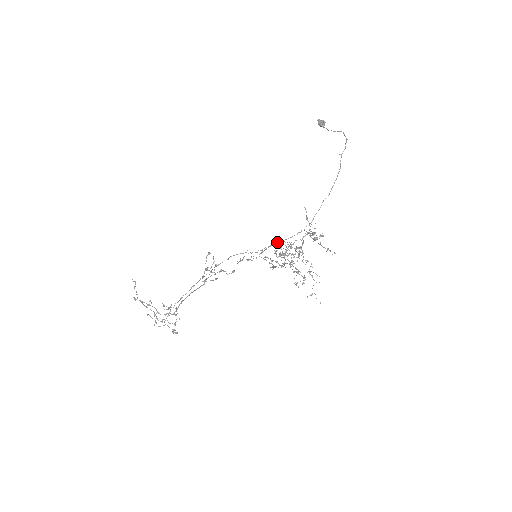
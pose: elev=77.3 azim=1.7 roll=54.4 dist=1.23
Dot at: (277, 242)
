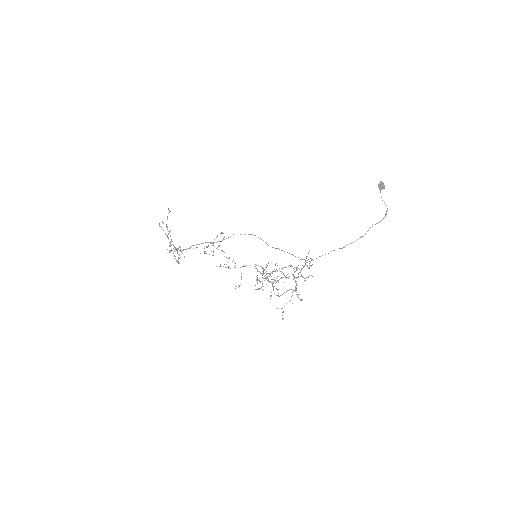
Dot at: occluded
